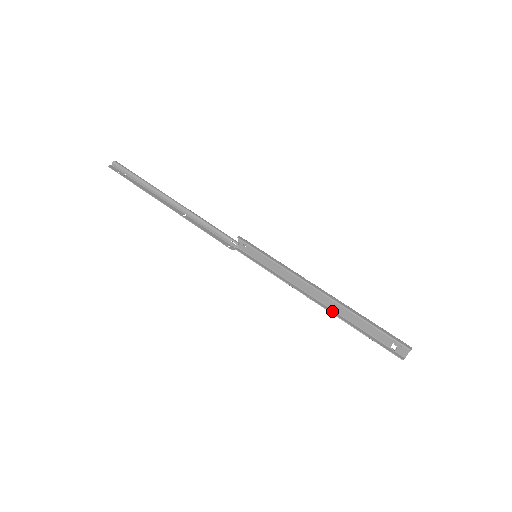
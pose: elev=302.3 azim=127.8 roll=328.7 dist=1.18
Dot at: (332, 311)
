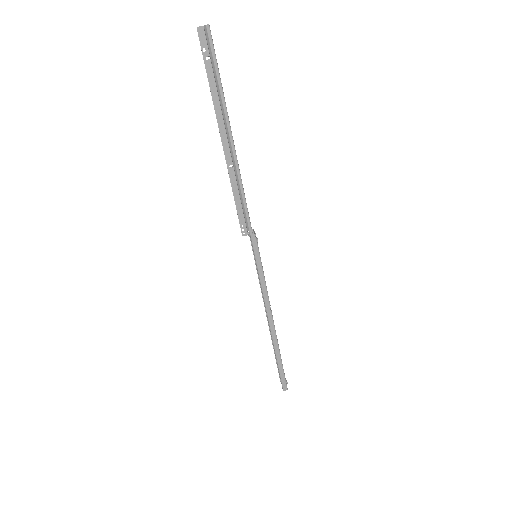
Dot at: occluded
